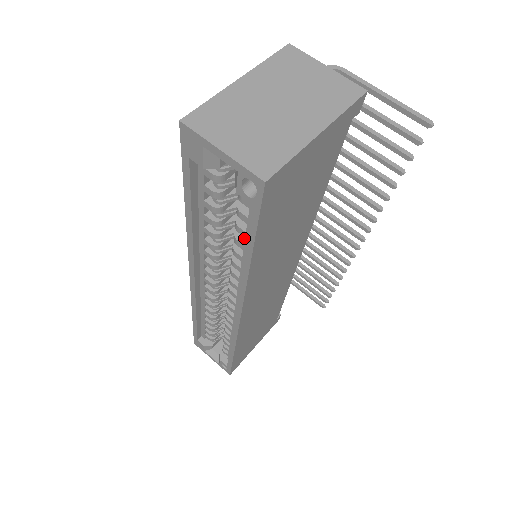
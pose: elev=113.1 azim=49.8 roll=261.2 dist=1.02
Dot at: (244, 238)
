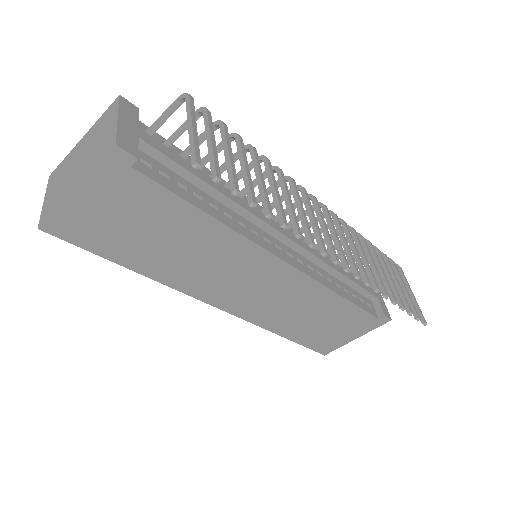
Dot at: occluded
